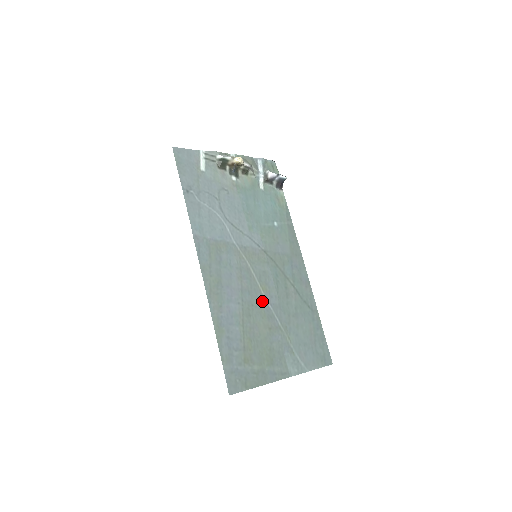
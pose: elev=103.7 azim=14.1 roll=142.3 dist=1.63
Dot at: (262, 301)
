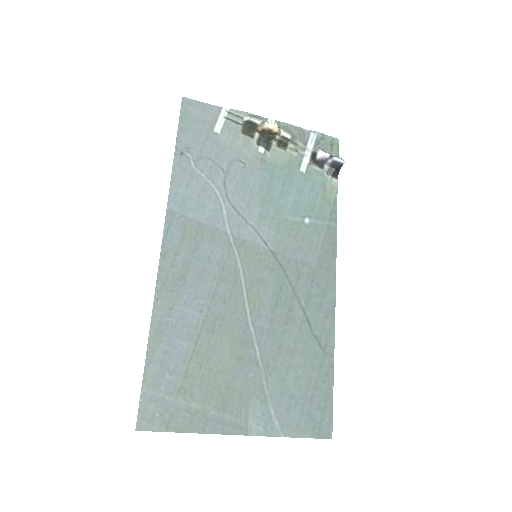
Dot at: (241, 318)
